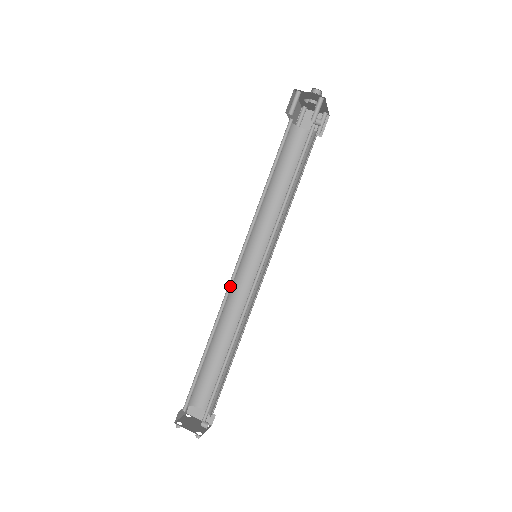
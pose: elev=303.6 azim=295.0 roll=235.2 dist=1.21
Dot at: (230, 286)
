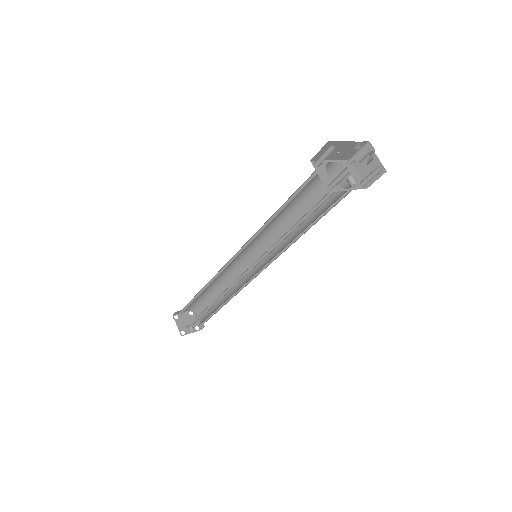
Dot at: (228, 264)
